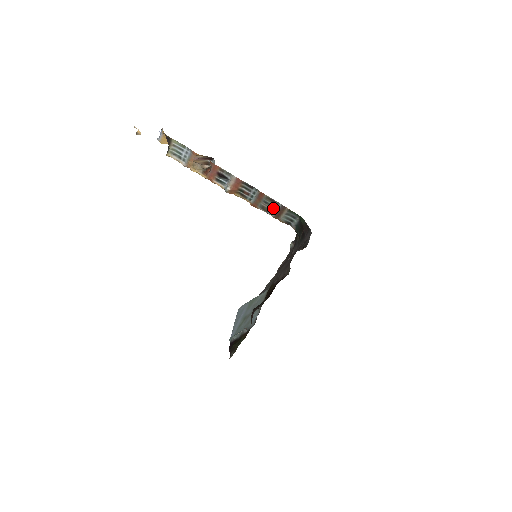
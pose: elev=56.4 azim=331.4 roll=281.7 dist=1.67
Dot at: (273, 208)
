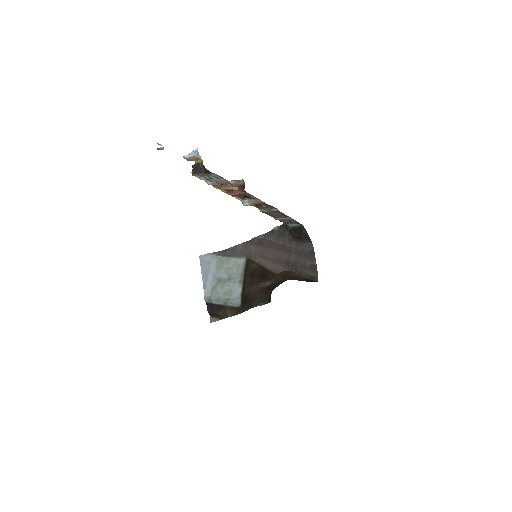
Dot at: (281, 217)
